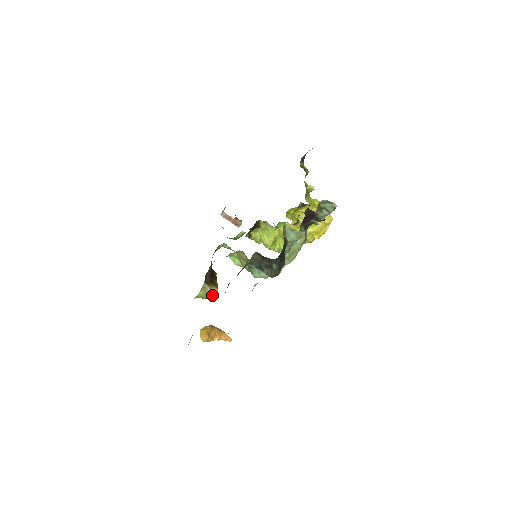
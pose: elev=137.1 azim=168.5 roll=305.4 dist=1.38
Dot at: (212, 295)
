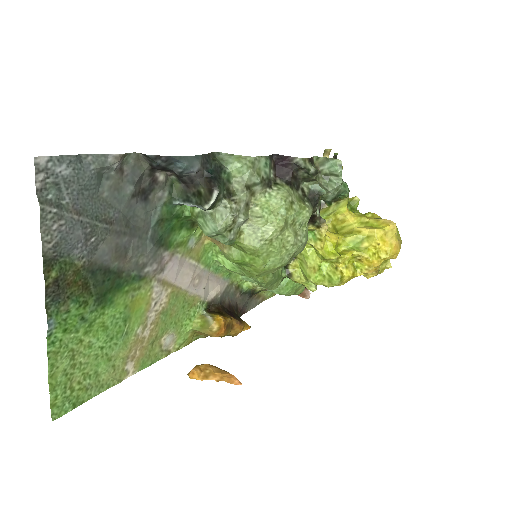
Dot at: (212, 323)
